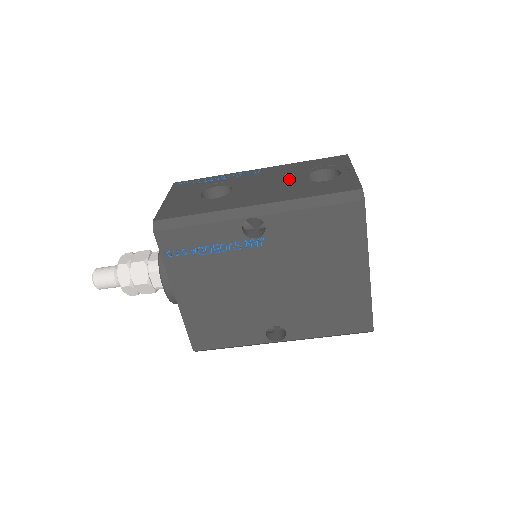
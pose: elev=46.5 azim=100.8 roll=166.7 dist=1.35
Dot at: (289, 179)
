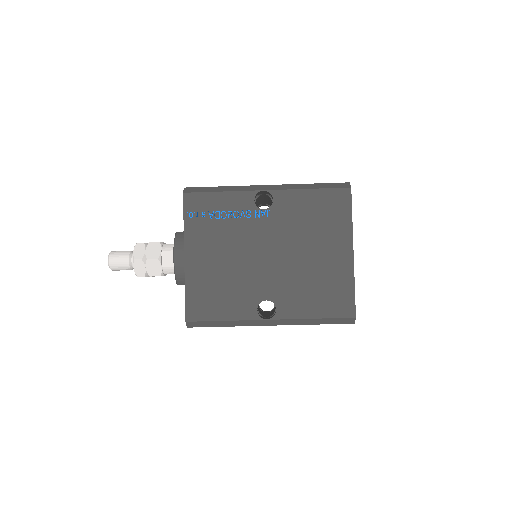
Dot at: occluded
